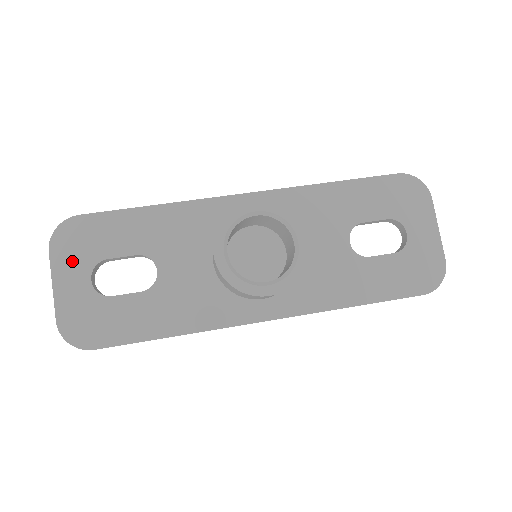
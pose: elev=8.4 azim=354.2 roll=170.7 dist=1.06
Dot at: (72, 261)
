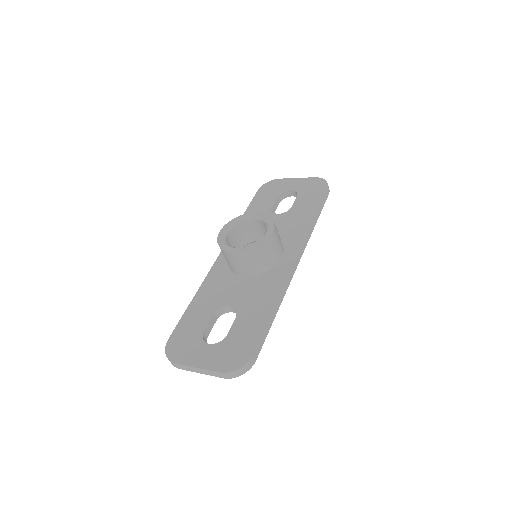
Dot at: (191, 352)
